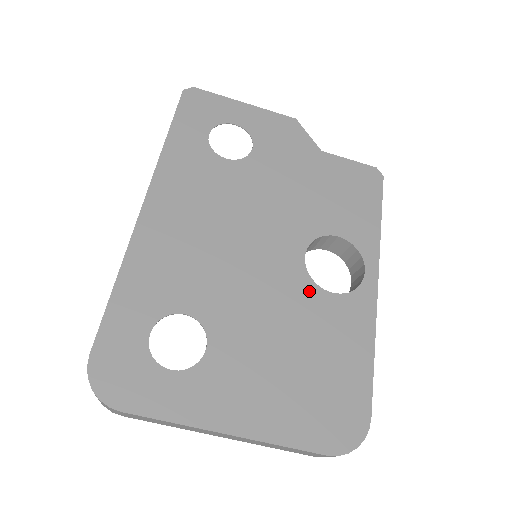
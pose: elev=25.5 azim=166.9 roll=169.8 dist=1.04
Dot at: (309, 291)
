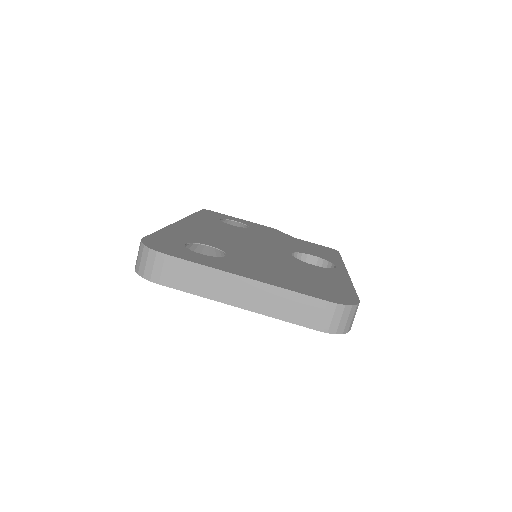
Dot at: (297, 261)
